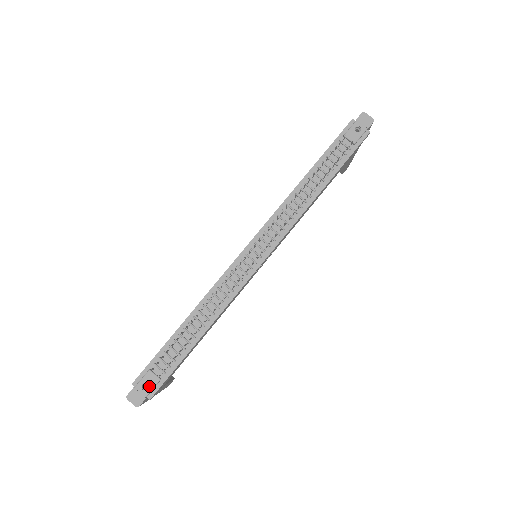
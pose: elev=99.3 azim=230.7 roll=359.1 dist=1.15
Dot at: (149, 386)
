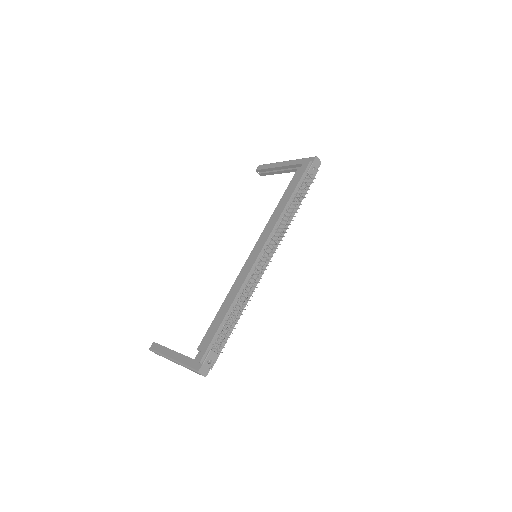
Dot at: (212, 361)
